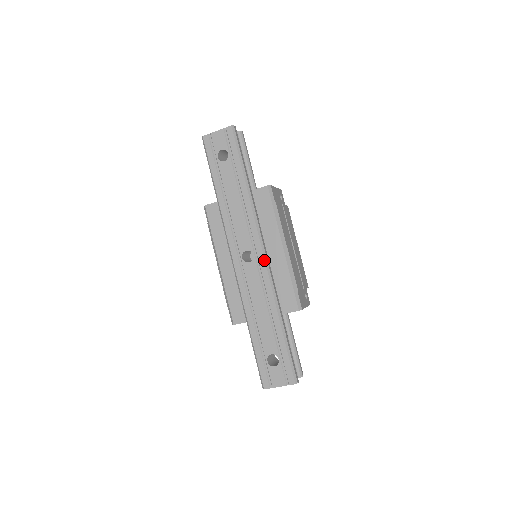
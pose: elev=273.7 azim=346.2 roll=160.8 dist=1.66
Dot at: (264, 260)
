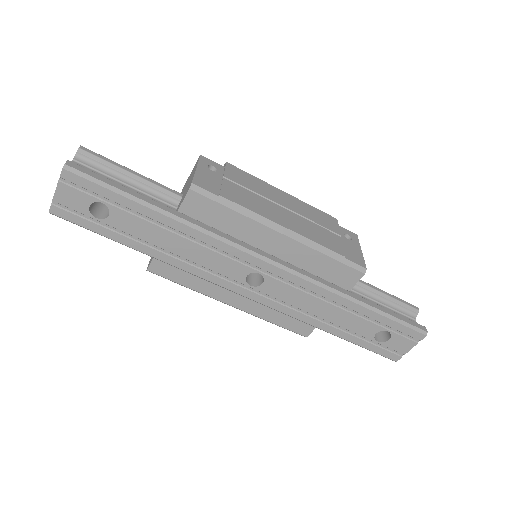
Dot at: (277, 268)
